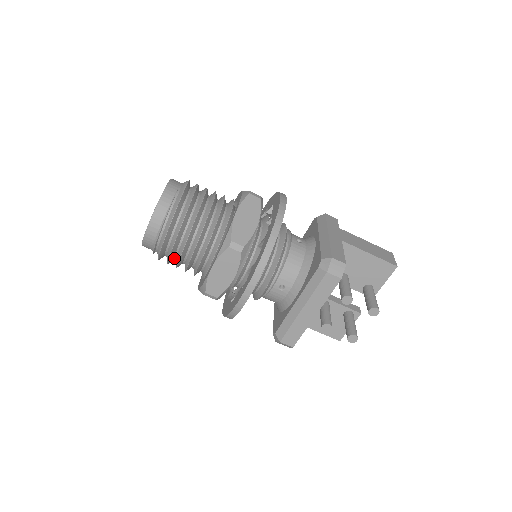
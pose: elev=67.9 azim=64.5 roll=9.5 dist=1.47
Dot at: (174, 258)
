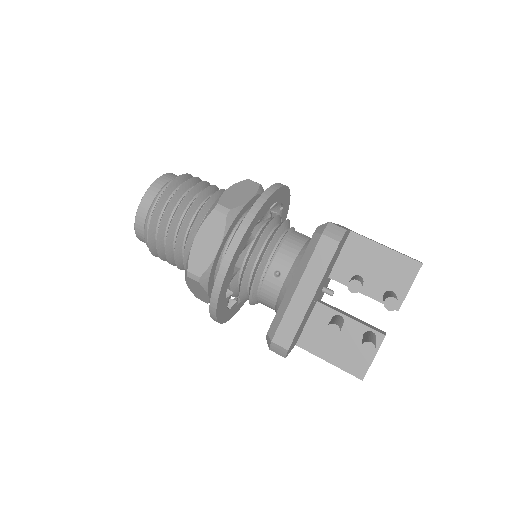
Dot at: (164, 245)
